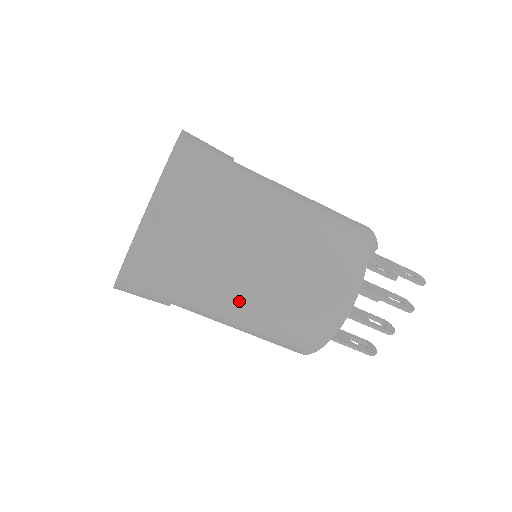
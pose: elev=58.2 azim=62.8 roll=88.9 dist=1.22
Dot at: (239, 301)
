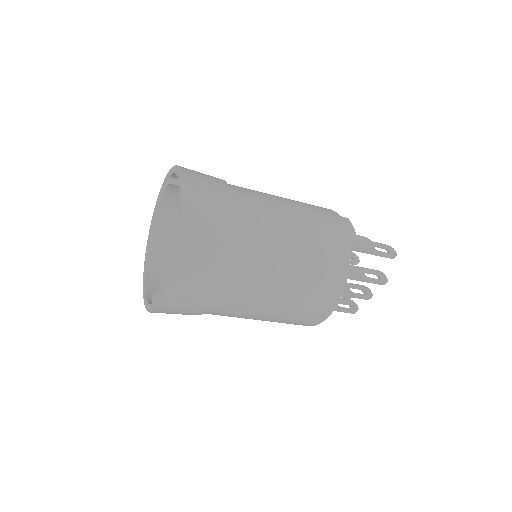
Dot at: (252, 310)
